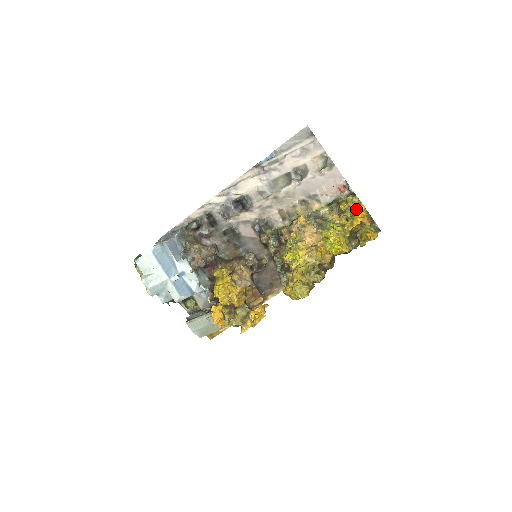
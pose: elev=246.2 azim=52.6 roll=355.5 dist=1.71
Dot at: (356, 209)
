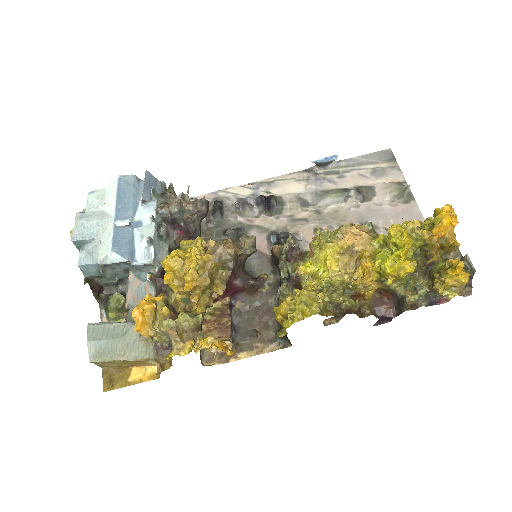
Dot at: occluded
